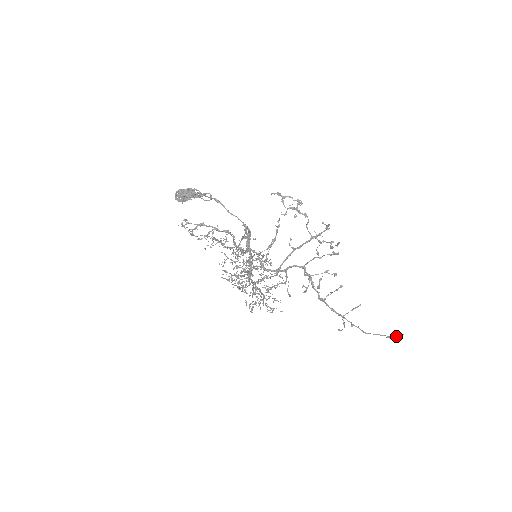
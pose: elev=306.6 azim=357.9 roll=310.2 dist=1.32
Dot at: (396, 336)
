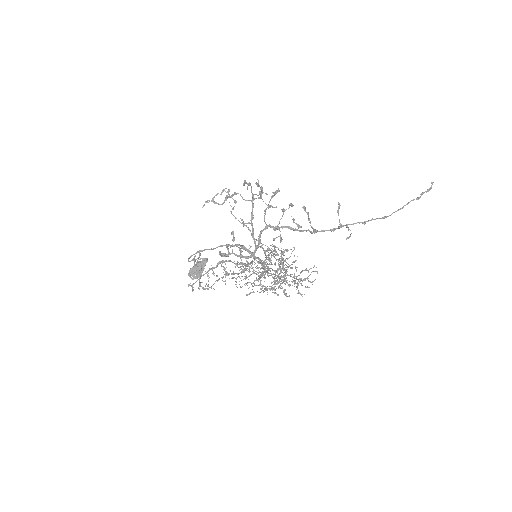
Dot at: (427, 190)
